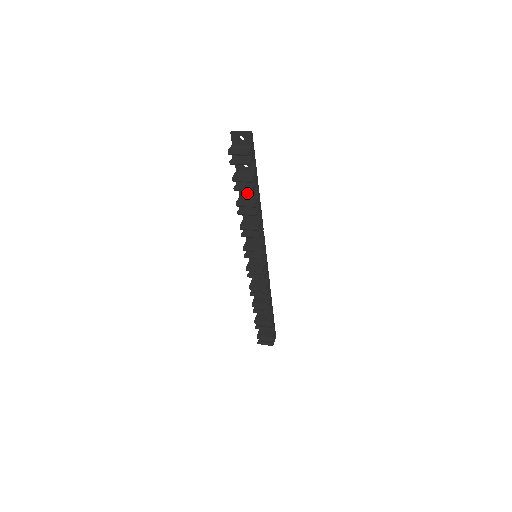
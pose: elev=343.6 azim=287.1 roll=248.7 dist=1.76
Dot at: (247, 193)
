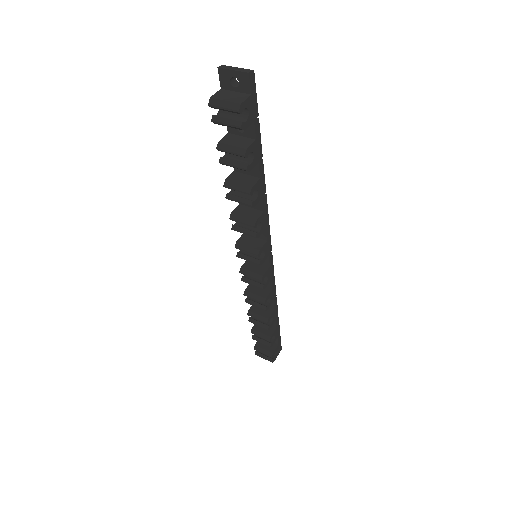
Dot at: occluded
